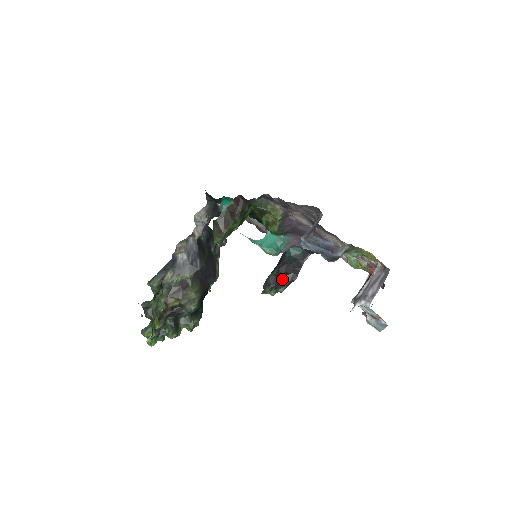
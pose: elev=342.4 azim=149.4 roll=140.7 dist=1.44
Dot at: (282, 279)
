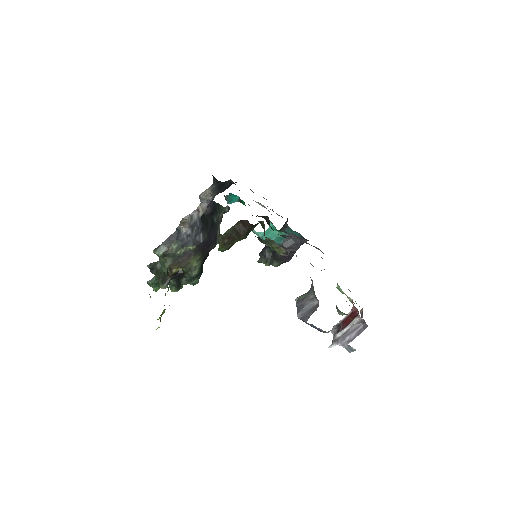
Dot at: (277, 257)
